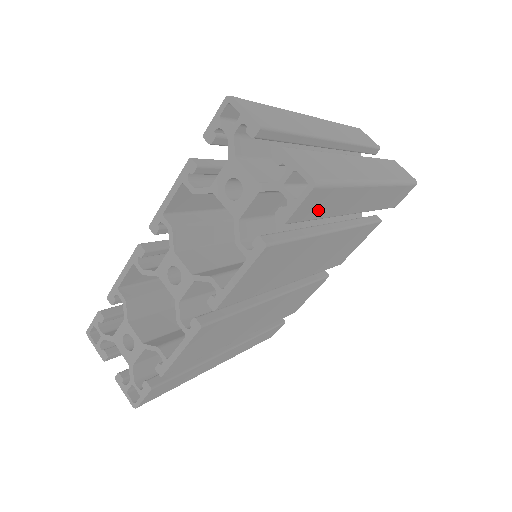
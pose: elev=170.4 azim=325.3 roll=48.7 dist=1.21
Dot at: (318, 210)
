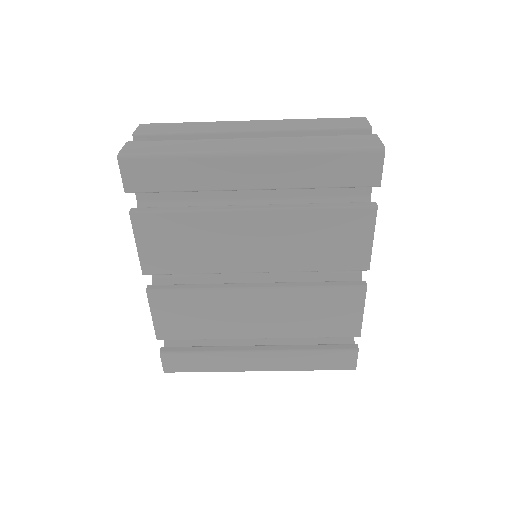
Dot at: (162, 181)
